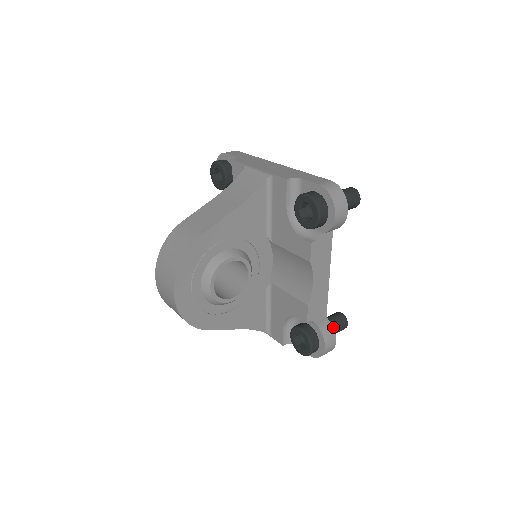
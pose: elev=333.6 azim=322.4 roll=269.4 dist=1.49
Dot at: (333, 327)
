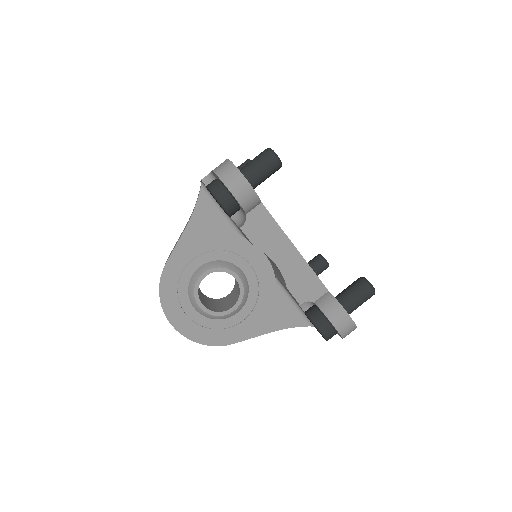
Dot at: (349, 298)
